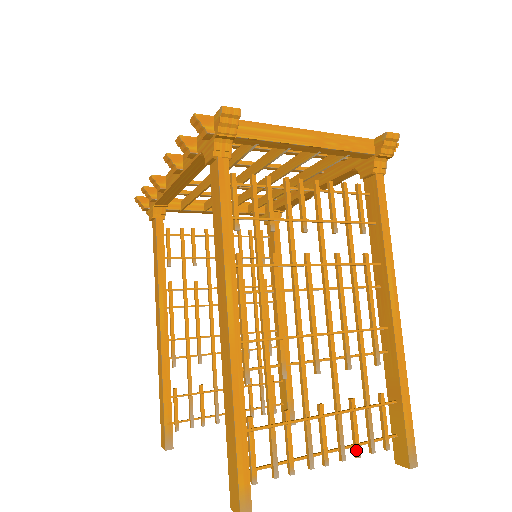
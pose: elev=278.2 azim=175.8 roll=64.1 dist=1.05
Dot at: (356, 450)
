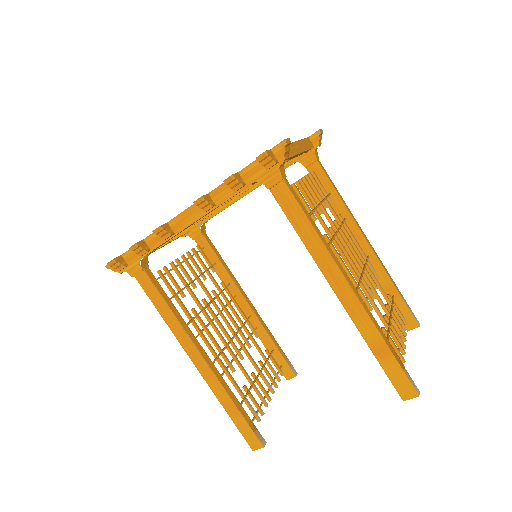
Dot at: (404, 332)
